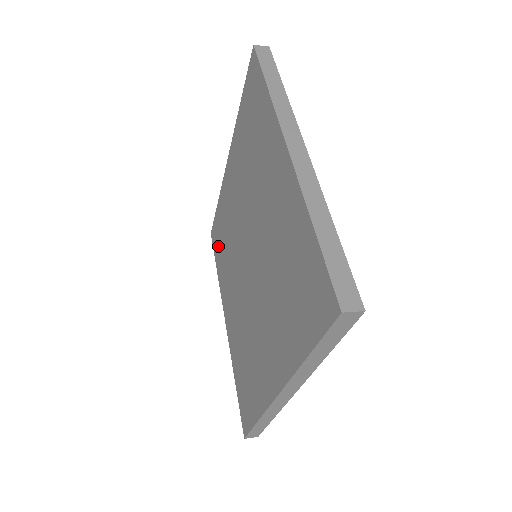
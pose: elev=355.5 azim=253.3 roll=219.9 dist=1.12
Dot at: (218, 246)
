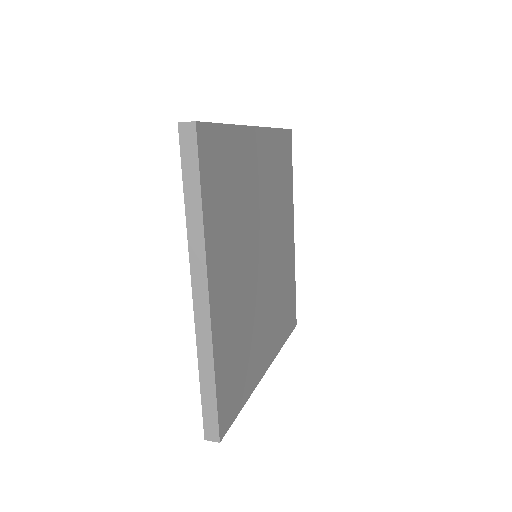
Dot at: occluded
